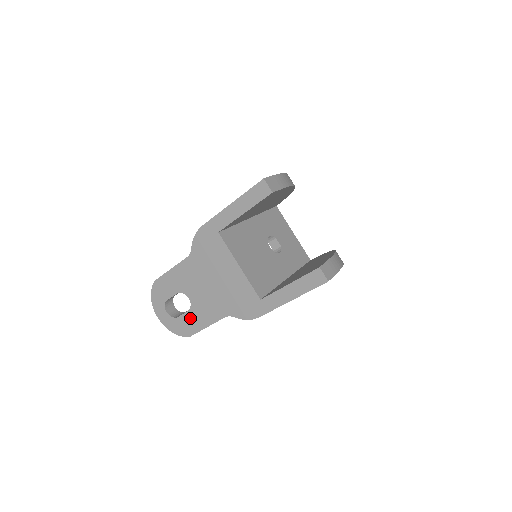
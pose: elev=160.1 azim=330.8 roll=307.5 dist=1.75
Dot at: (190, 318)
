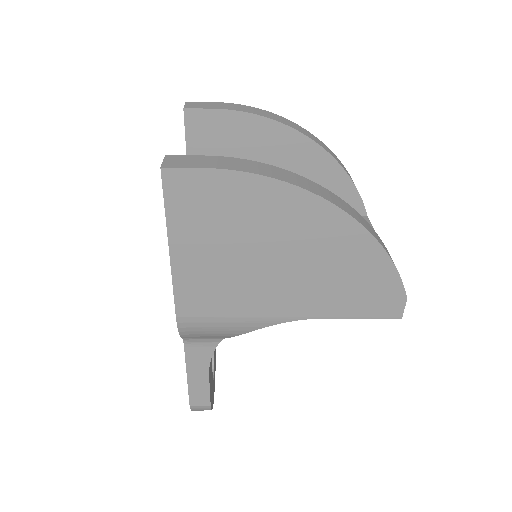
Dot at: occluded
